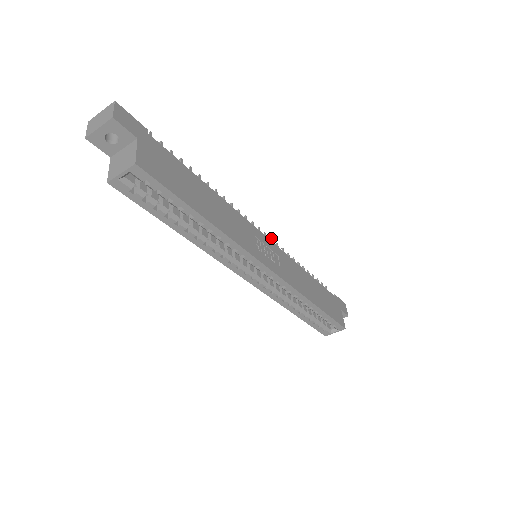
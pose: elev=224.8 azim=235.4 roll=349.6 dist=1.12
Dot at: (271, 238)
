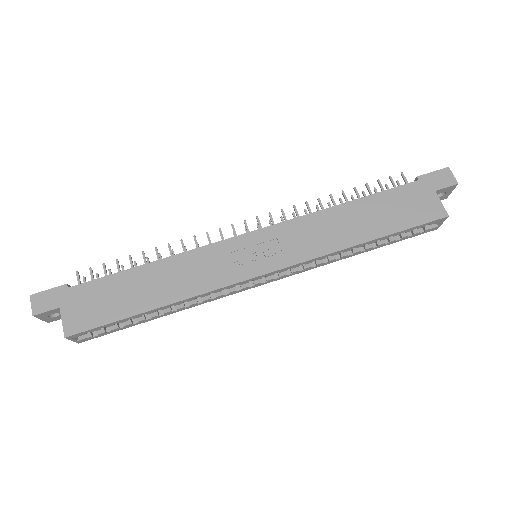
Dot at: occluded
